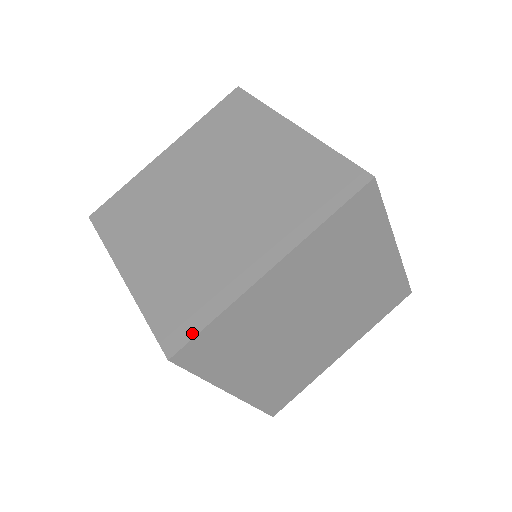
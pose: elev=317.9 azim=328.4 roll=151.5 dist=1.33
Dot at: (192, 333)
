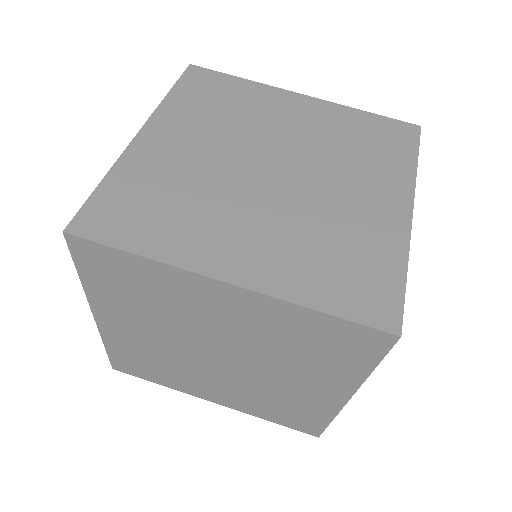
Dot at: occluded
